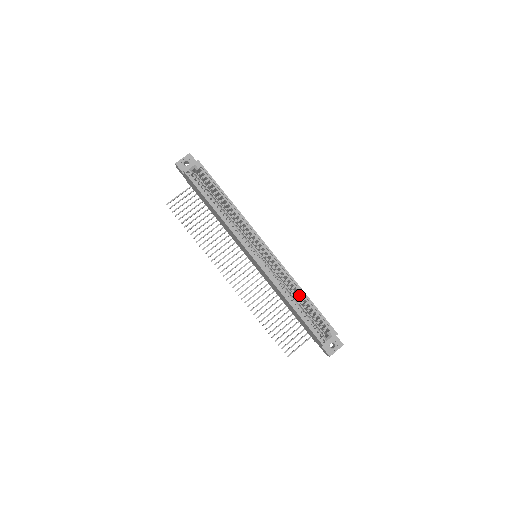
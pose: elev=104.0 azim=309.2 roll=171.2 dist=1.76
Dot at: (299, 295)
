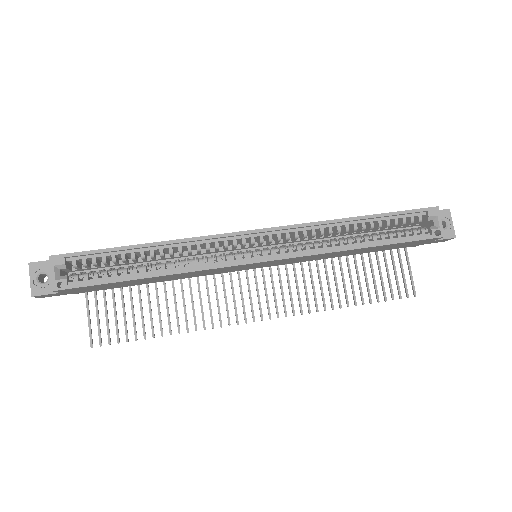
Dot at: (354, 227)
